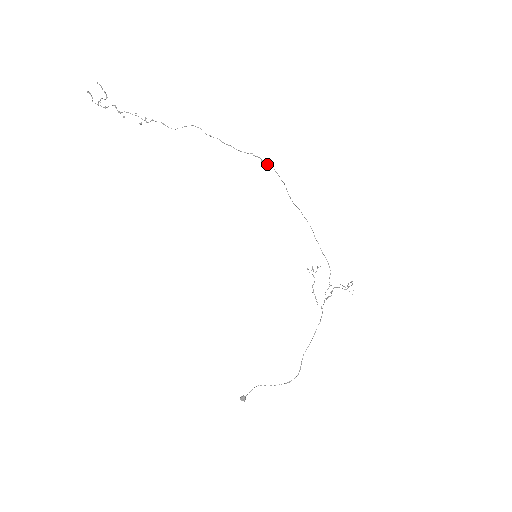
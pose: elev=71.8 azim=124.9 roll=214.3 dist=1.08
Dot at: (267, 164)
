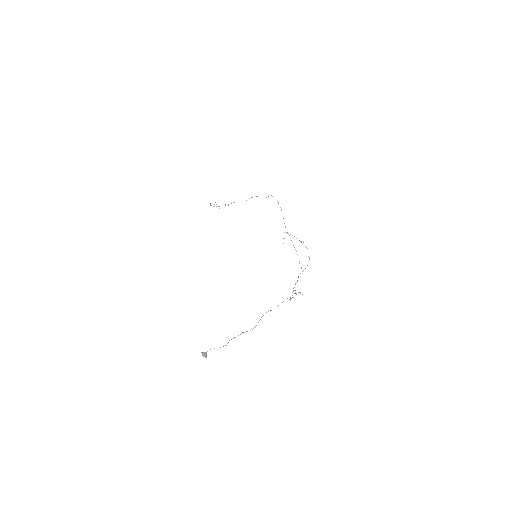
Dot at: occluded
